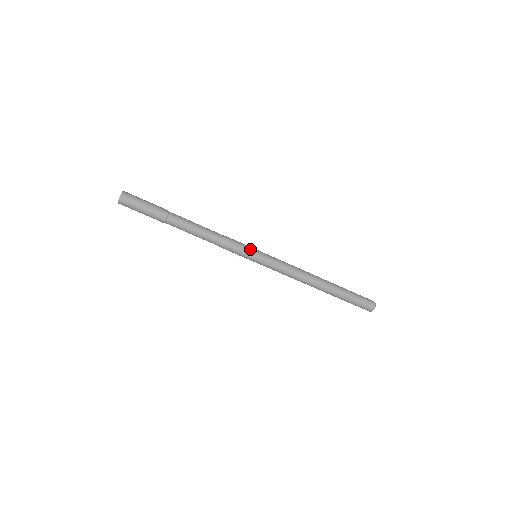
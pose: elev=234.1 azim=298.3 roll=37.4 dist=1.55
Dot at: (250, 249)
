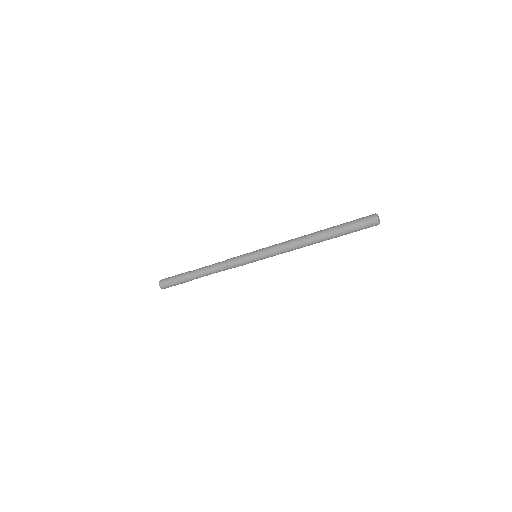
Dot at: (246, 258)
